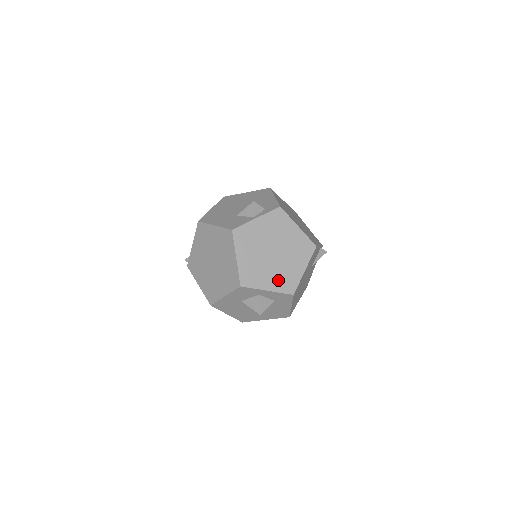
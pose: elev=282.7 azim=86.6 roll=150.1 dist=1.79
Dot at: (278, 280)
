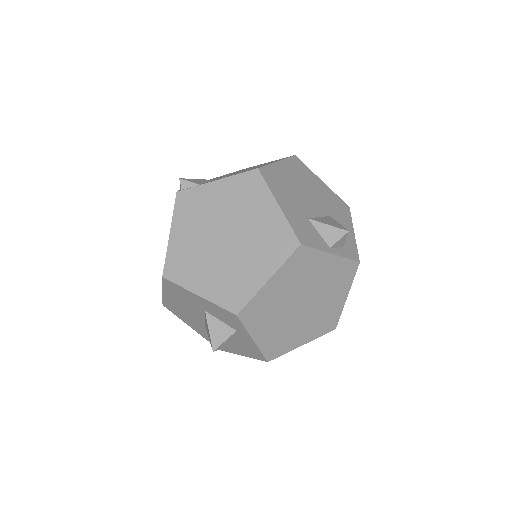
Dot at: (274, 336)
